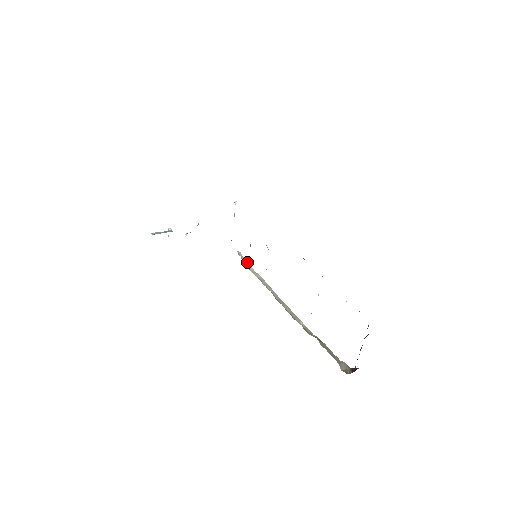
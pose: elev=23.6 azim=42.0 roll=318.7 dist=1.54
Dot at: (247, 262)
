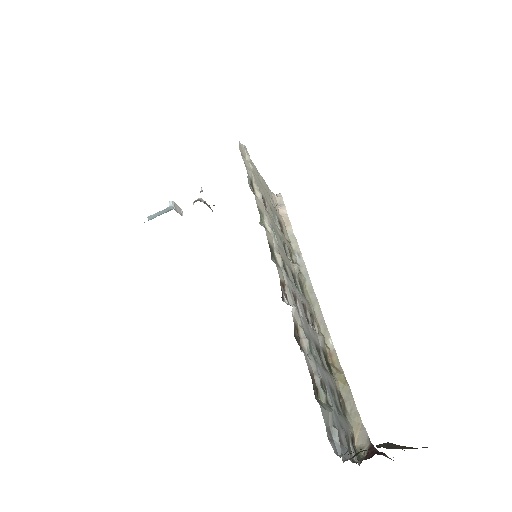
Dot at: (287, 216)
